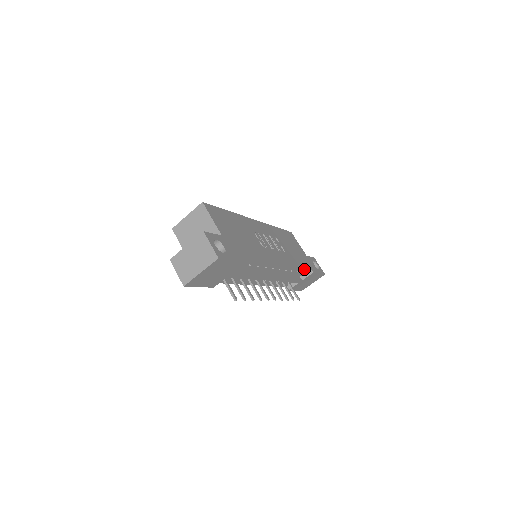
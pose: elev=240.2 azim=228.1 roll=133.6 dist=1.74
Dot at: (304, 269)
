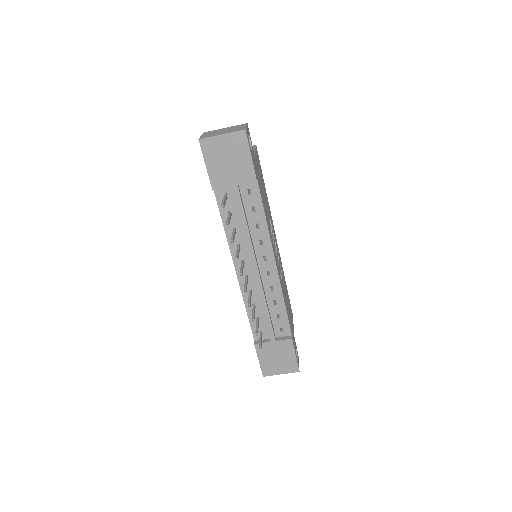
Dot at: (286, 323)
